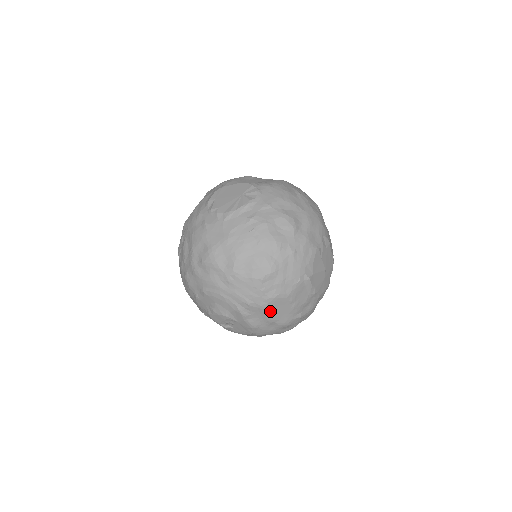
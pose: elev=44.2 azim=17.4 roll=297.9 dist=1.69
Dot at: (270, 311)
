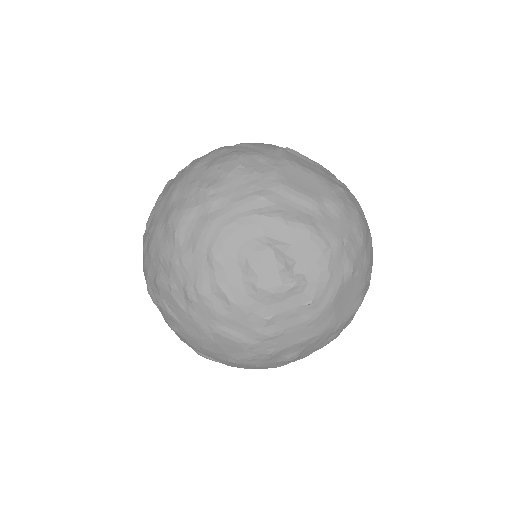
Dot at: (294, 188)
